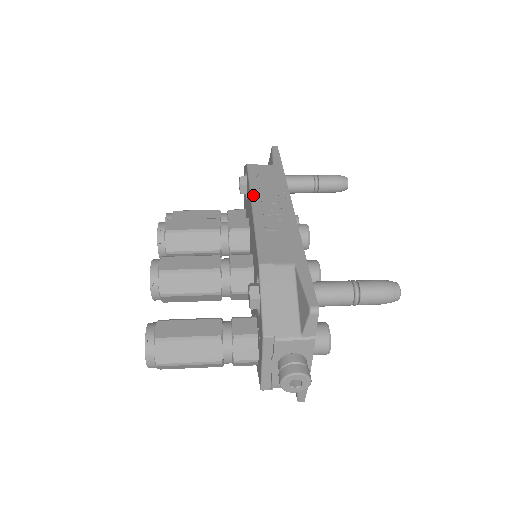
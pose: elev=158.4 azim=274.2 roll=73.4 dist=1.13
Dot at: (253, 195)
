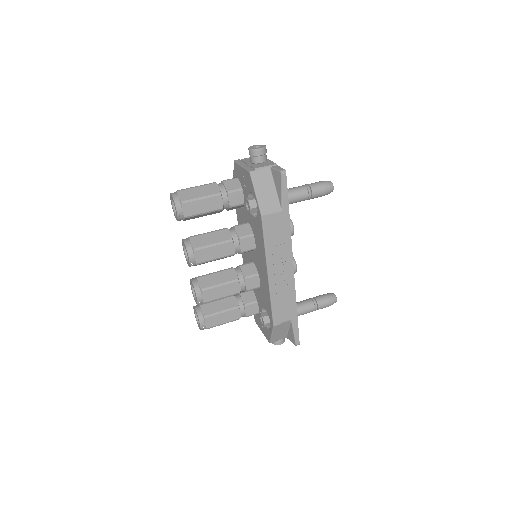
Dot at: (268, 262)
